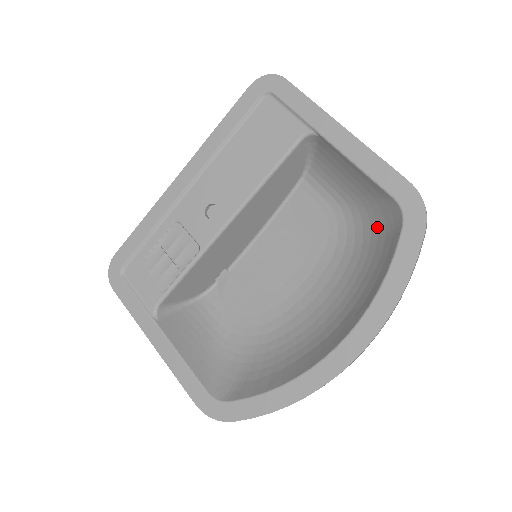
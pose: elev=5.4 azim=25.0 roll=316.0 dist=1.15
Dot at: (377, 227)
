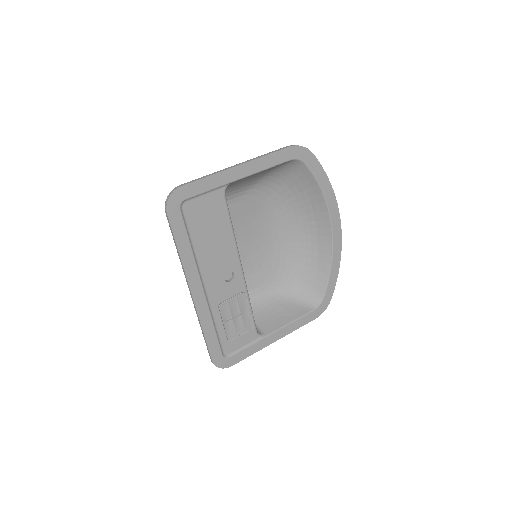
Dot at: (284, 175)
